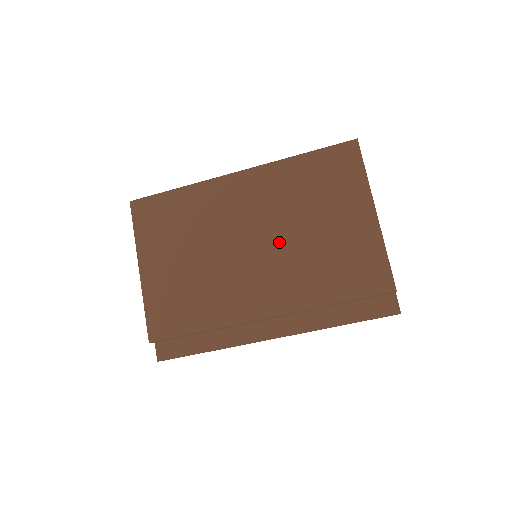
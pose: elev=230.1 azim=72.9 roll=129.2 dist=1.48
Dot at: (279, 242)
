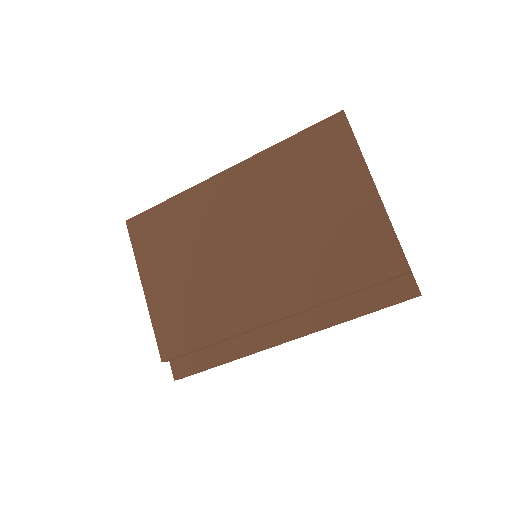
Dot at: (276, 237)
